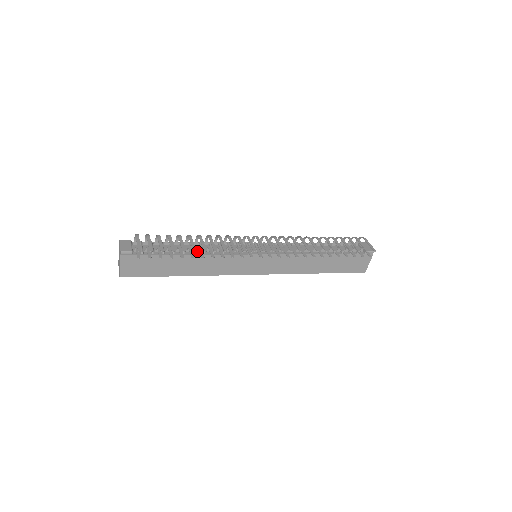
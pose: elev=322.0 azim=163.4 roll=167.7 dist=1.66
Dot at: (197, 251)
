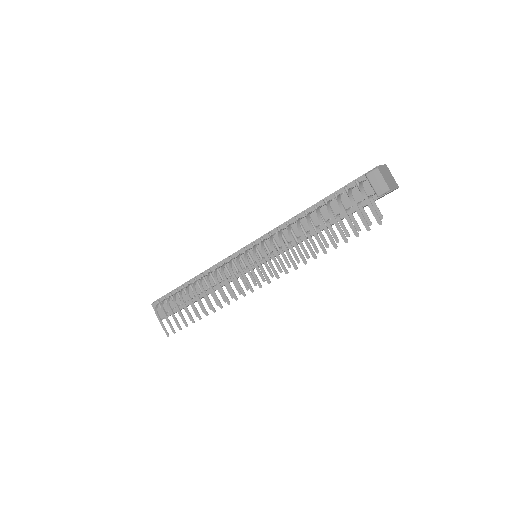
Dot at: (205, 291)
